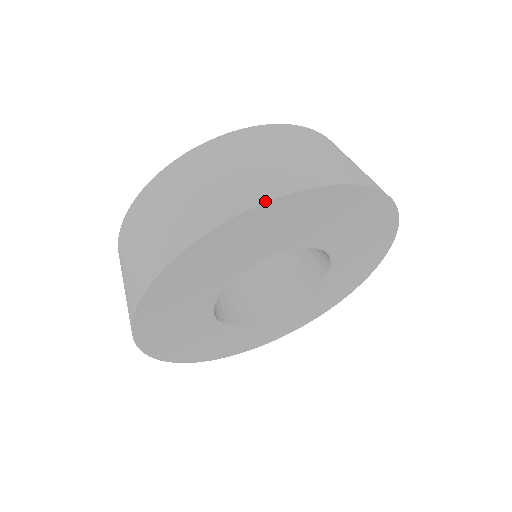
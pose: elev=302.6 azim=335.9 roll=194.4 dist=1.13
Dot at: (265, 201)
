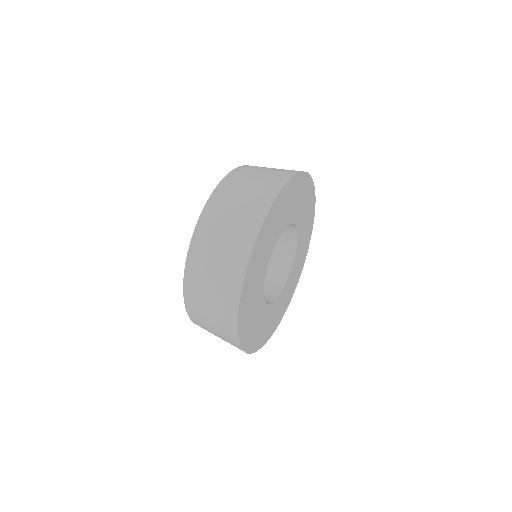
Dot at: (312, 179)
